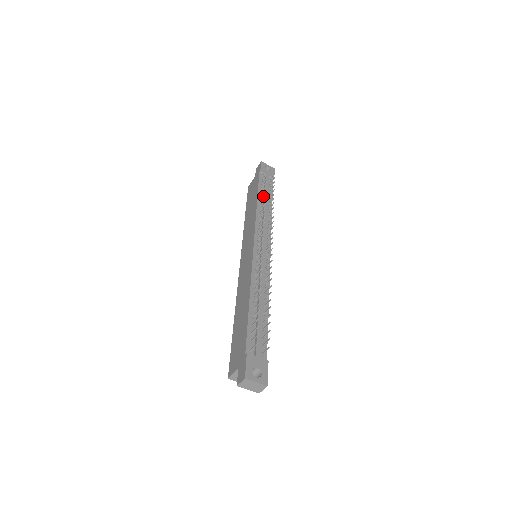
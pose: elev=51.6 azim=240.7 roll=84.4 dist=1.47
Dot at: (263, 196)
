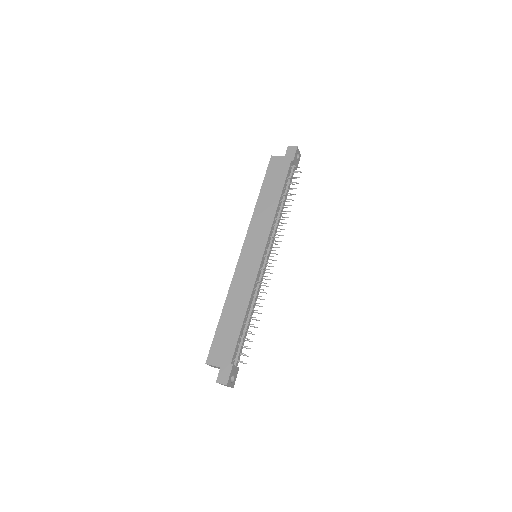
Dot at: (284, 193)
